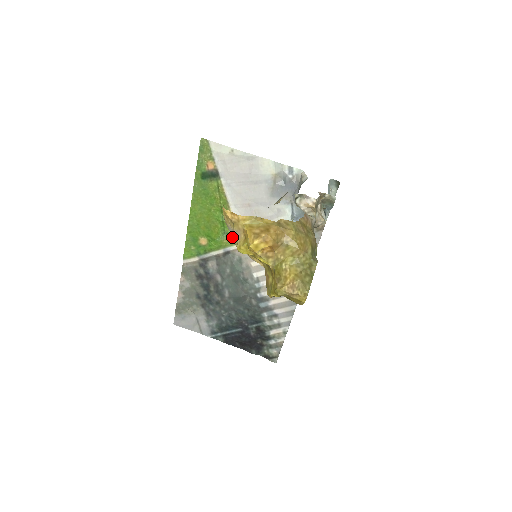
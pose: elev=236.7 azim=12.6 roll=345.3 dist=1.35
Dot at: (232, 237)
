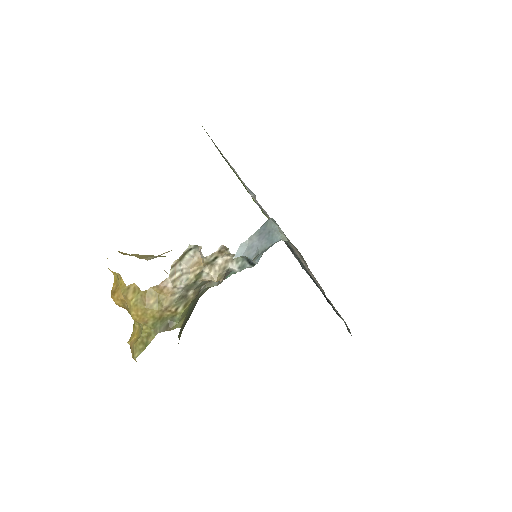
Dot at: occluded
